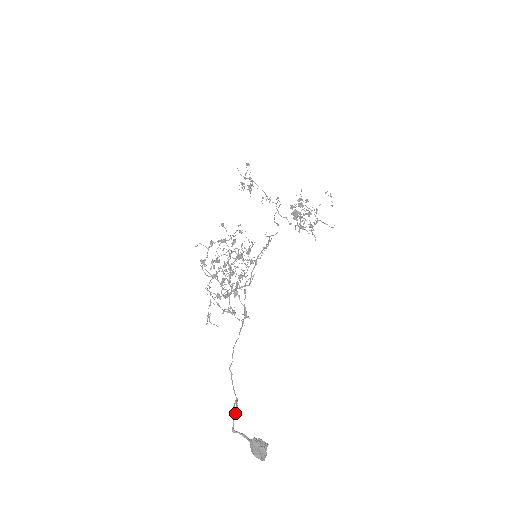
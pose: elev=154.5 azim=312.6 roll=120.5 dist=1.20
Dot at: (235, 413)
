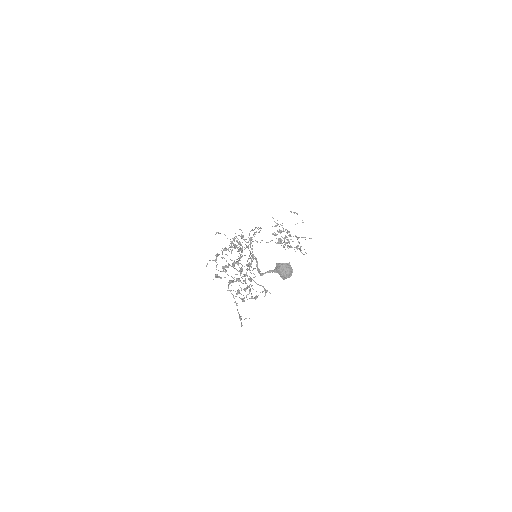
Dot at: occluded
